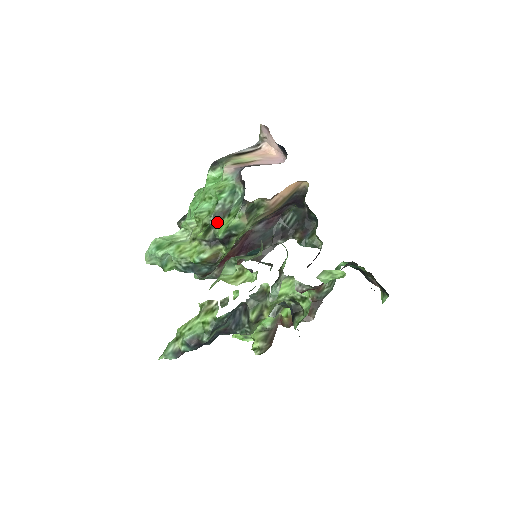
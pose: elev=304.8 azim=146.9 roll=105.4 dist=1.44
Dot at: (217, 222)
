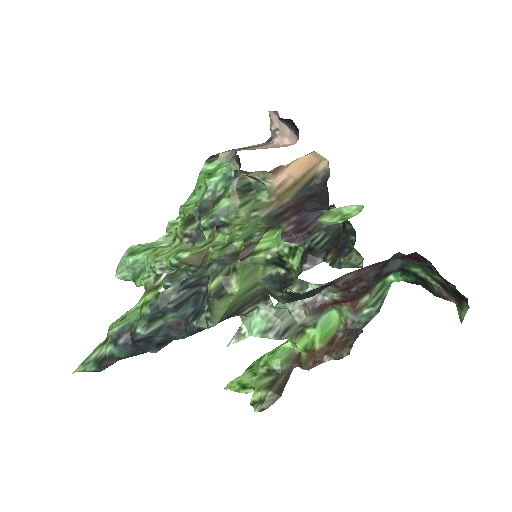
Dot at: (204, 212)
